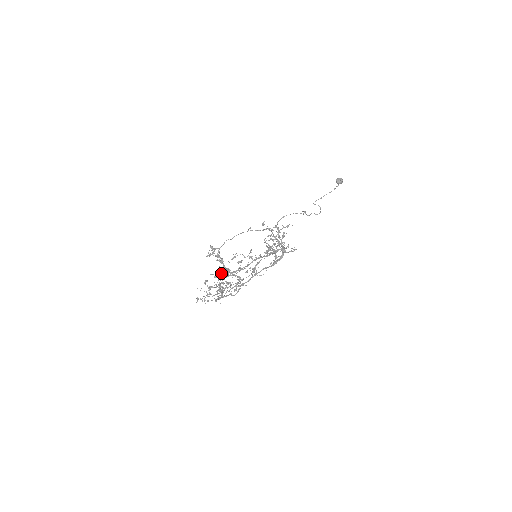
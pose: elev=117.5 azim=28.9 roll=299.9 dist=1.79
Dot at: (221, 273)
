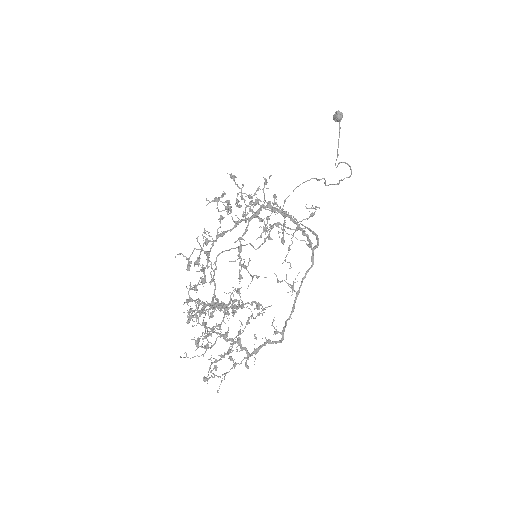
Dot at: occluded
